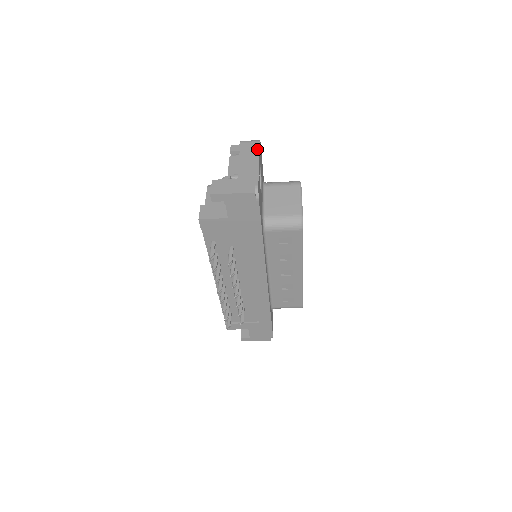
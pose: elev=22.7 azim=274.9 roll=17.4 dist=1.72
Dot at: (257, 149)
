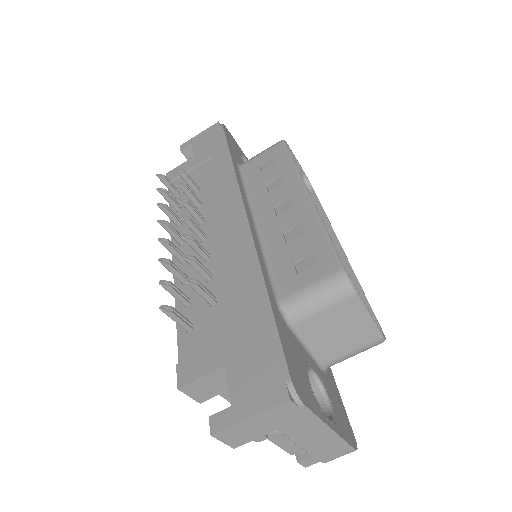
Dot at: occluded
